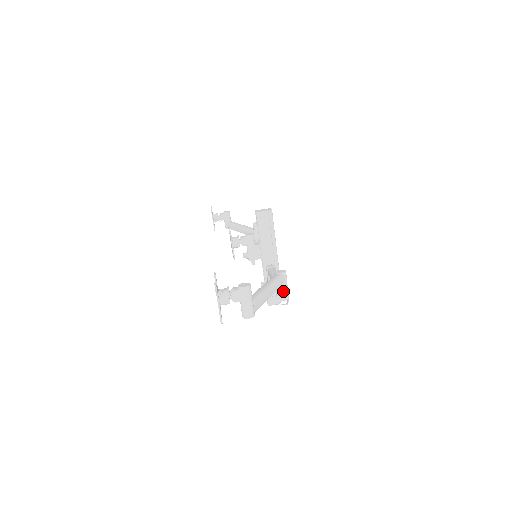
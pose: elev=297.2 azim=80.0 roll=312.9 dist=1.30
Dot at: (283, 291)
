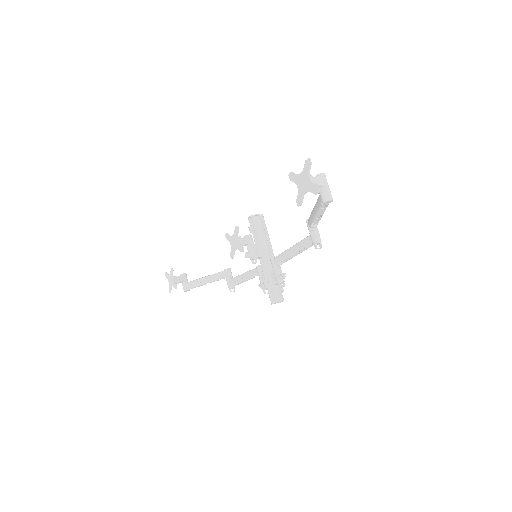
Dot at: (317, 233)
